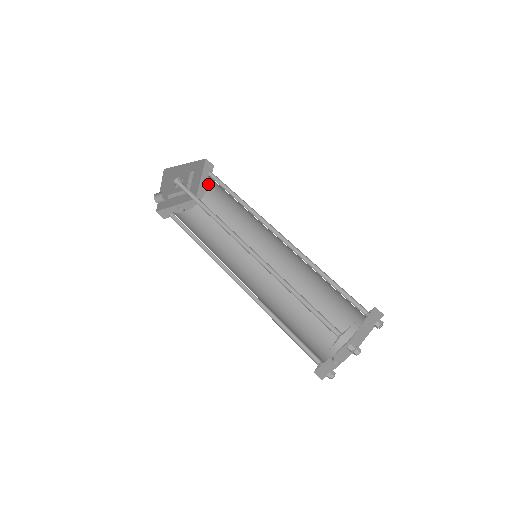
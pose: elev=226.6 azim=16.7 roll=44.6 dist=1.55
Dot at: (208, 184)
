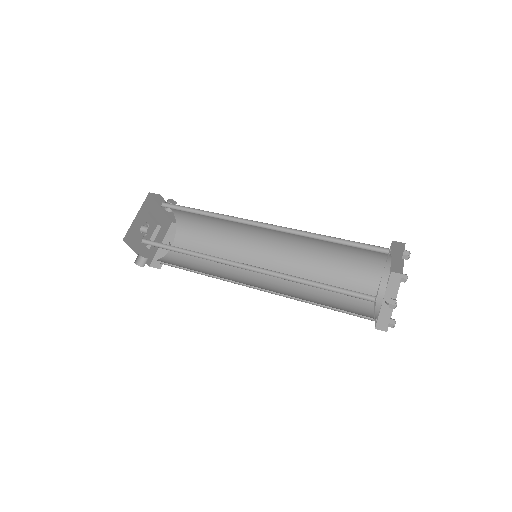
Dot at: occluded
